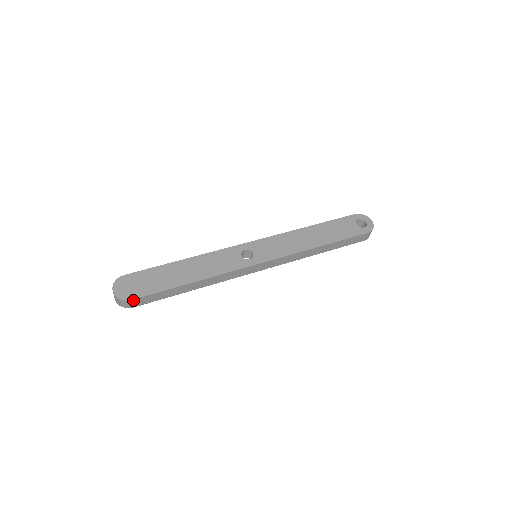
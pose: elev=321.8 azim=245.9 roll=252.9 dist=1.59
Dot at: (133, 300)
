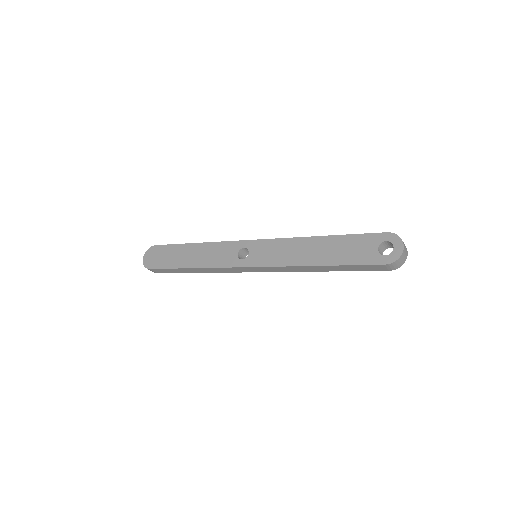
Dot at: (151, 269)
